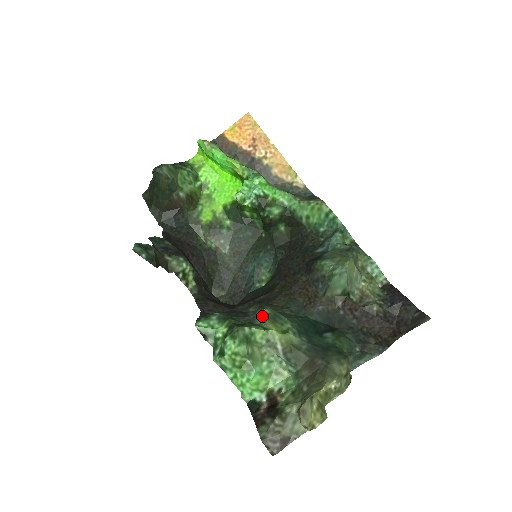
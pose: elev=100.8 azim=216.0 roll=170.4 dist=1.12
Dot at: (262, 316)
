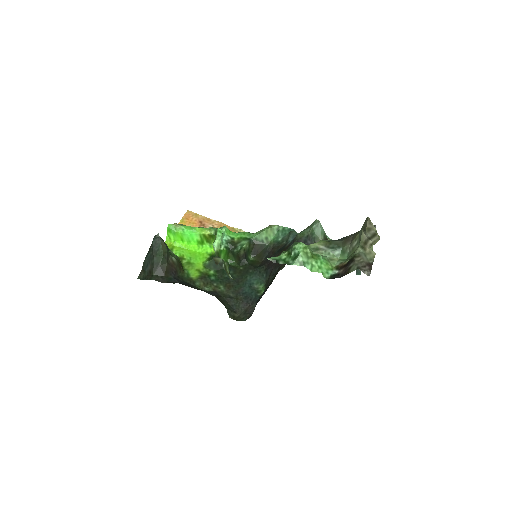
Dot at: occluded
